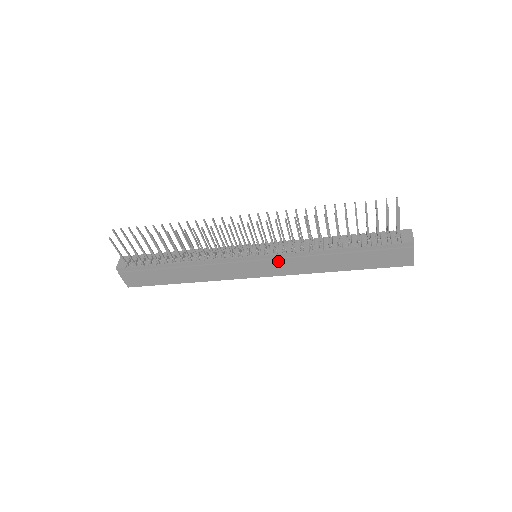
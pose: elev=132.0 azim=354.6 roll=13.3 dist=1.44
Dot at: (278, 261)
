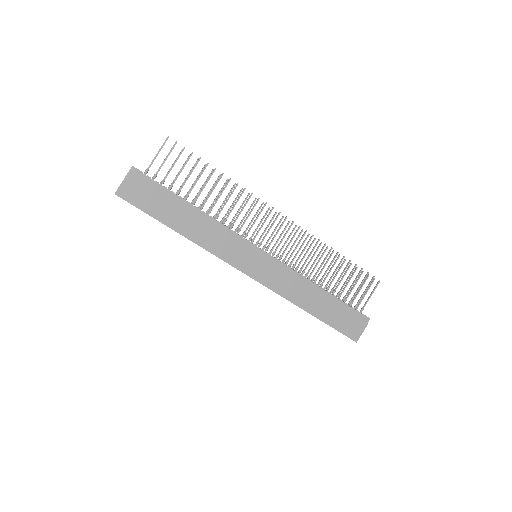
Dot at: (277, 268)
